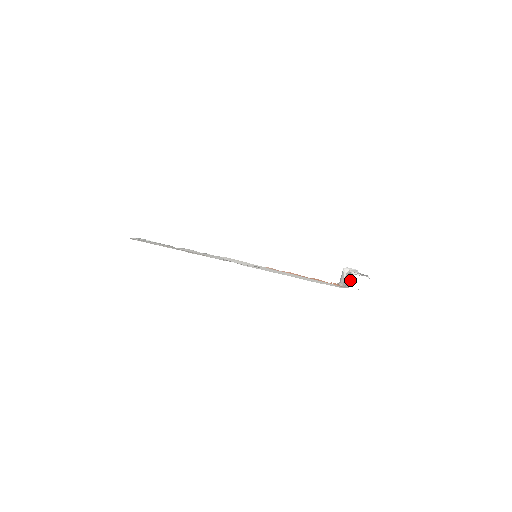
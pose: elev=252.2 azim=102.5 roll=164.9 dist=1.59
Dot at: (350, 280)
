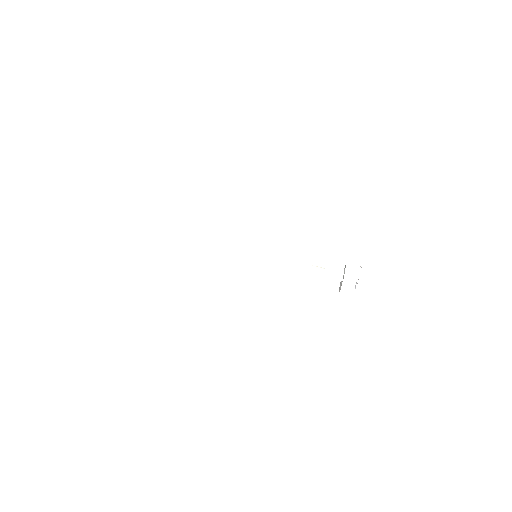
Dot at: (344, 271)
